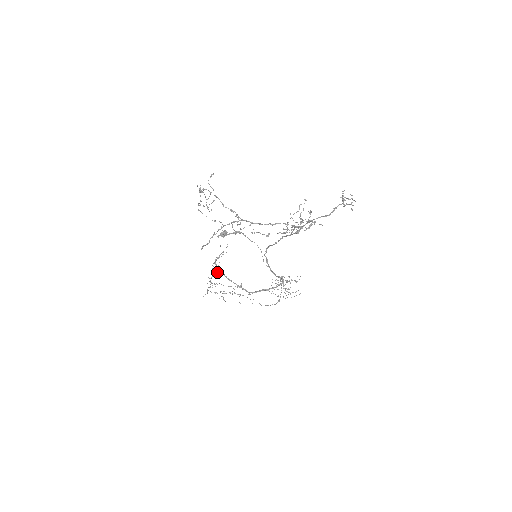
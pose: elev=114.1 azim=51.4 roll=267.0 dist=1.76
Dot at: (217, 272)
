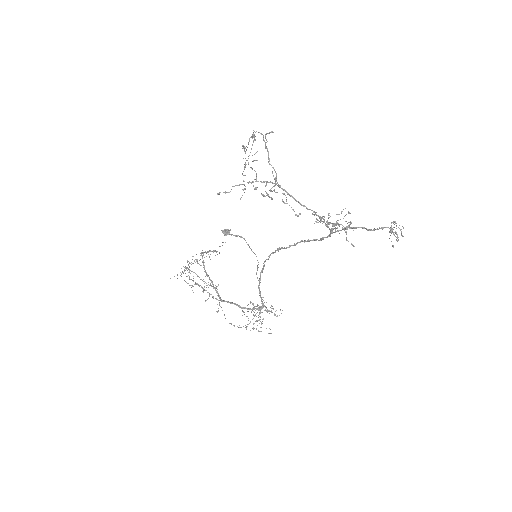
Dot at: occluded
